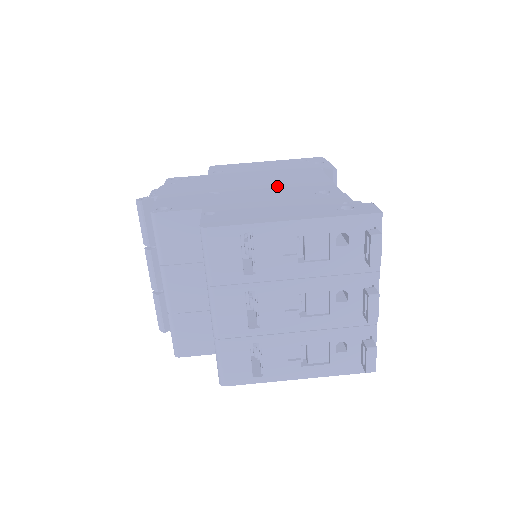
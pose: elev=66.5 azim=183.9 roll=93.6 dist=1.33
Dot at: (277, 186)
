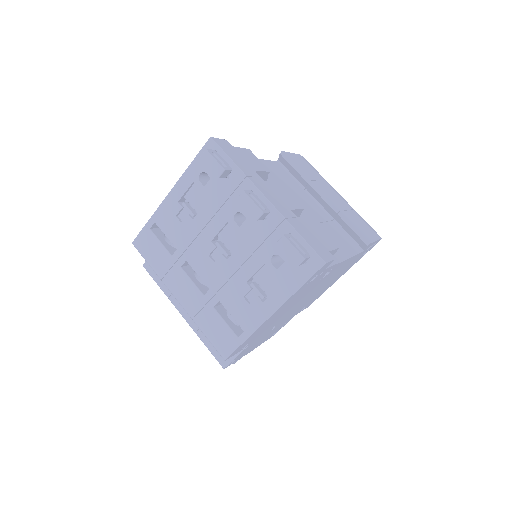
Dot at: occluded
